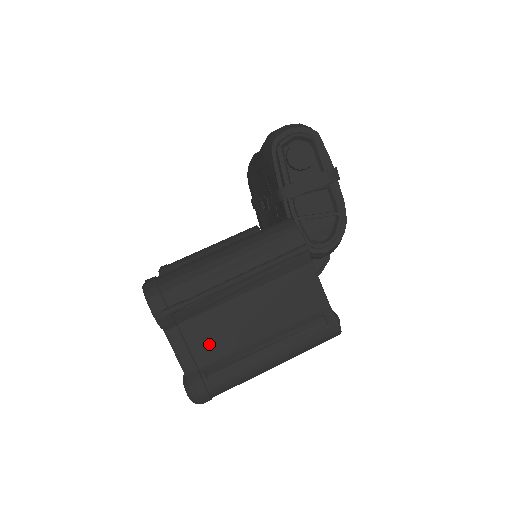
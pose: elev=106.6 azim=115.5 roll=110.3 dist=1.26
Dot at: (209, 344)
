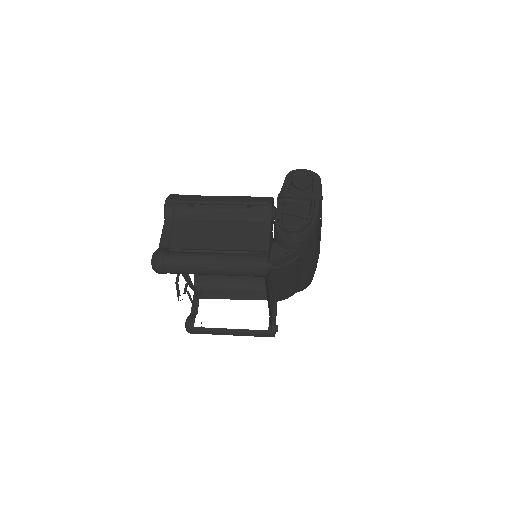
Dot at: (183, 238)
